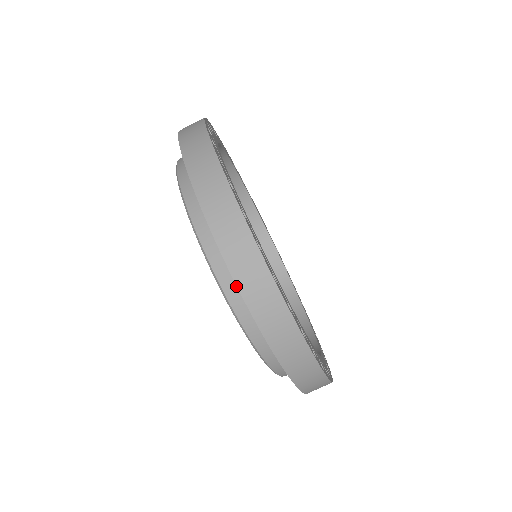
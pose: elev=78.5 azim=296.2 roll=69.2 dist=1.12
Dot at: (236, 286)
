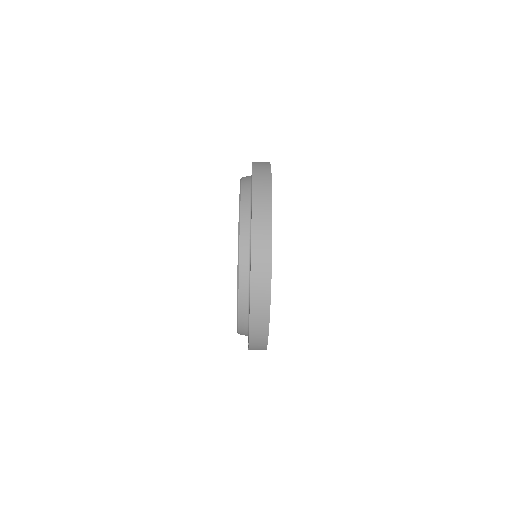
Dot at: (248, 258)
